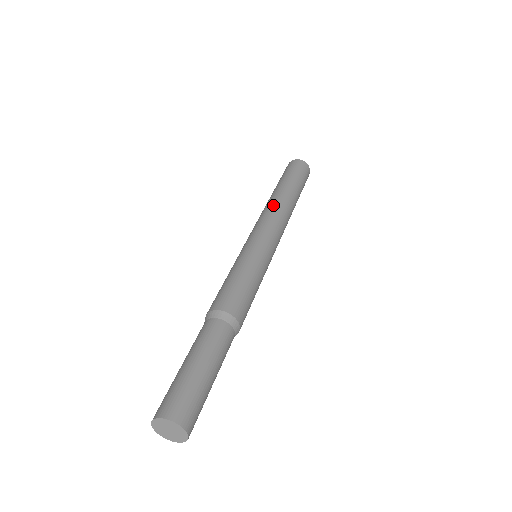
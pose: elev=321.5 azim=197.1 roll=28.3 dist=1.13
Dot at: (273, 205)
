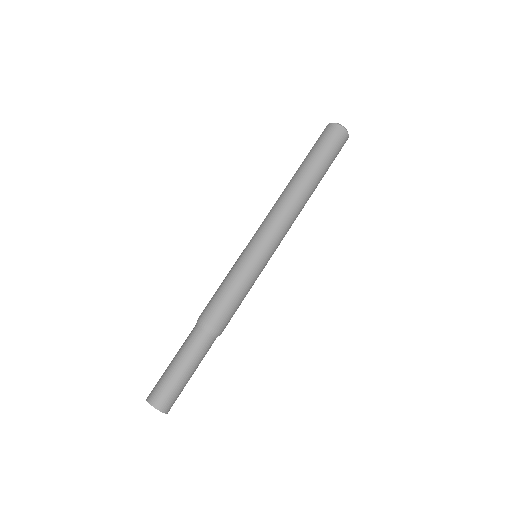
Dot at: (281, 198)
